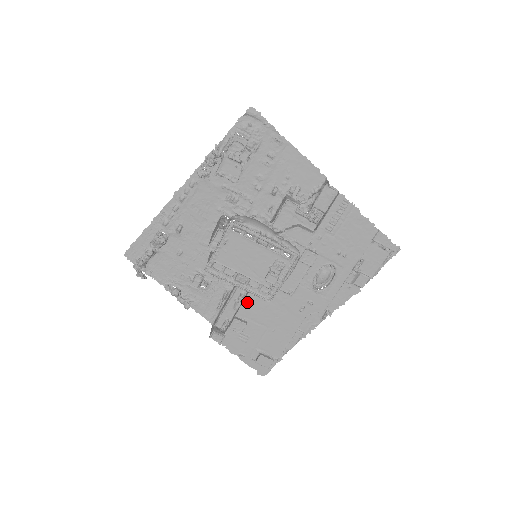
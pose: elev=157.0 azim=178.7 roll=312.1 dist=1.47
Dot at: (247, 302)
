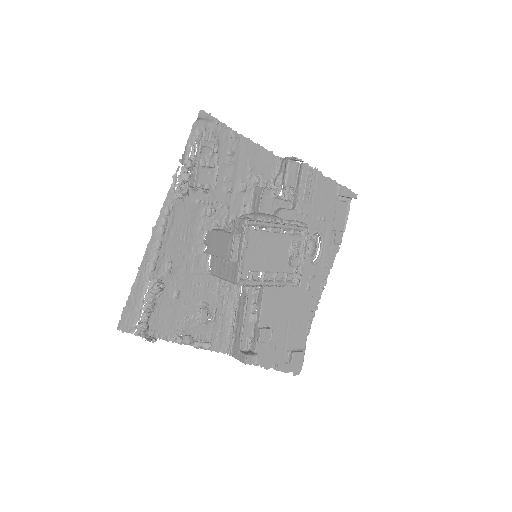
Dot at: (264, 307)
